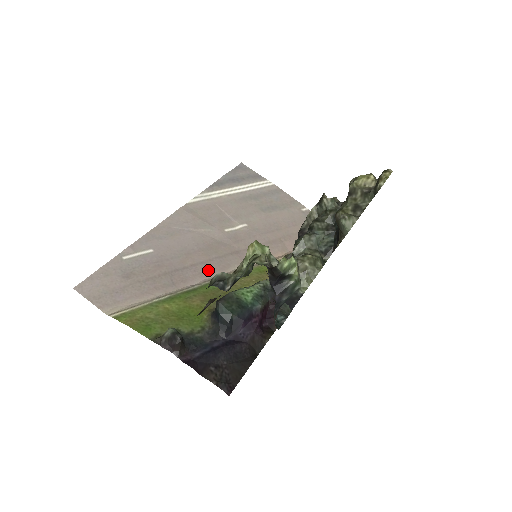
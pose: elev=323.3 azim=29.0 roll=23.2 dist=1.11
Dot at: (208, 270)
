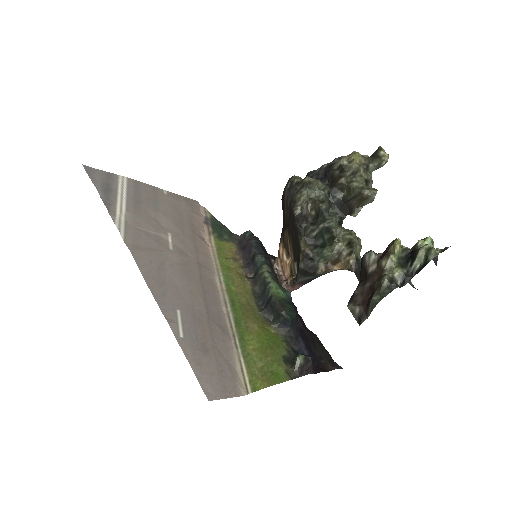
Dot at: (213, 295)
